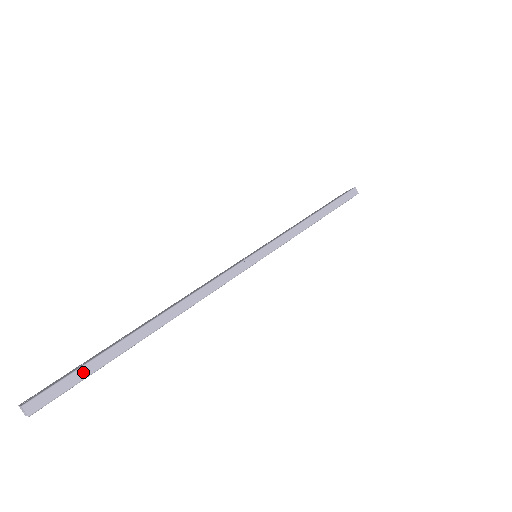
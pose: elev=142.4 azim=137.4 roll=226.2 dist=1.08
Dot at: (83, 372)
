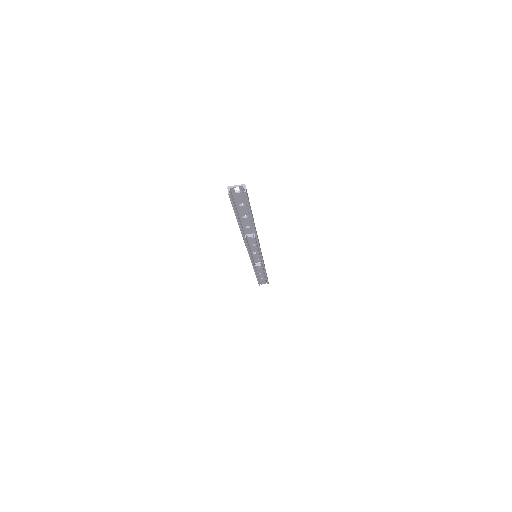
Dot at: occluded
